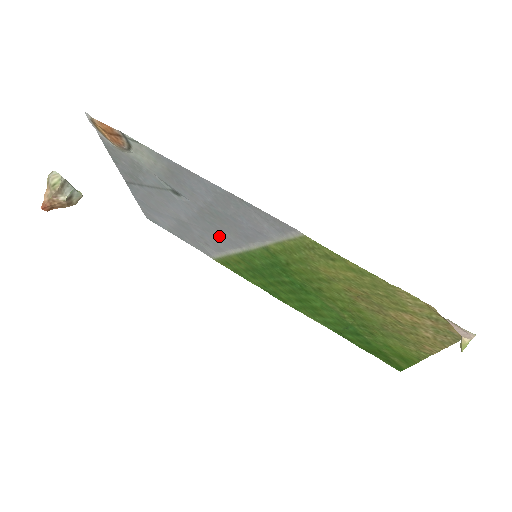
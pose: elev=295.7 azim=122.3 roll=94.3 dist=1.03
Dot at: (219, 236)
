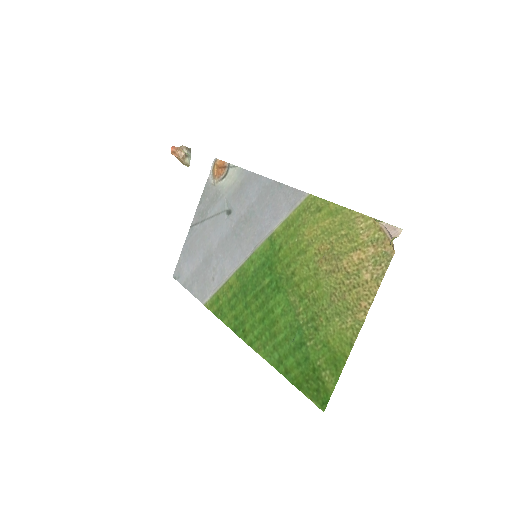
Dot at: (234, 252)
